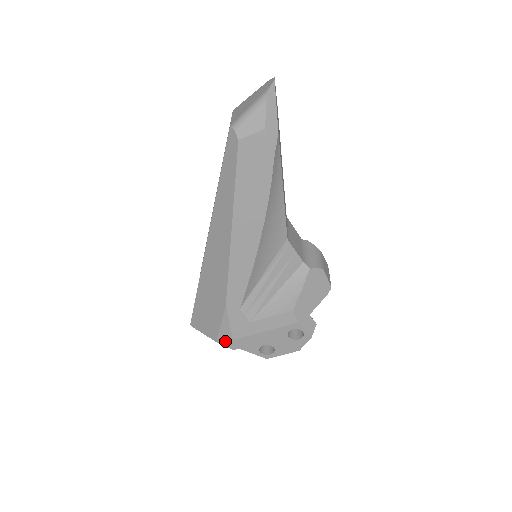
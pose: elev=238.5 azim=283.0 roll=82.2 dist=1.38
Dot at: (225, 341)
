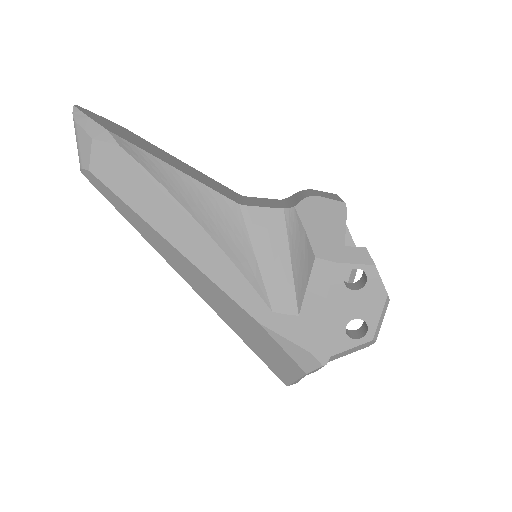
Dot at: (309, 363)
